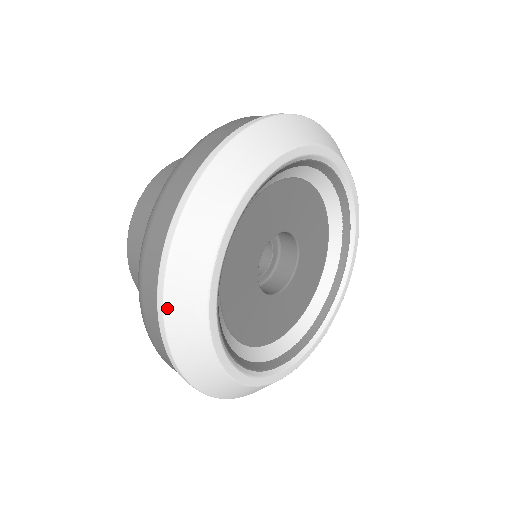
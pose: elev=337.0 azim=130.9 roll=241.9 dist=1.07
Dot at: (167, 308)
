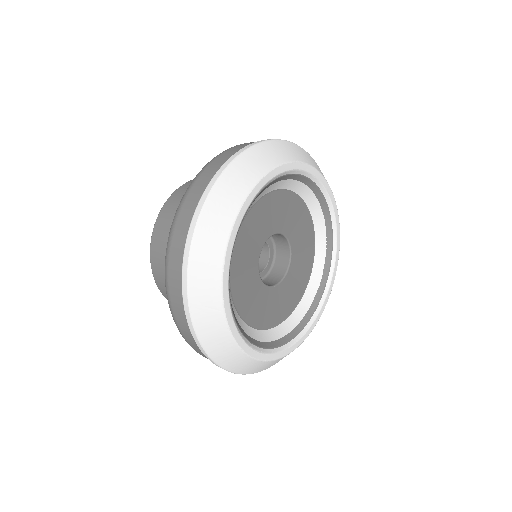
Dot at: (228, 170)
